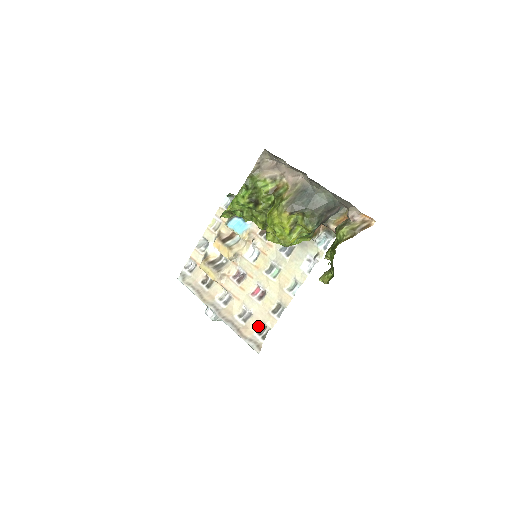
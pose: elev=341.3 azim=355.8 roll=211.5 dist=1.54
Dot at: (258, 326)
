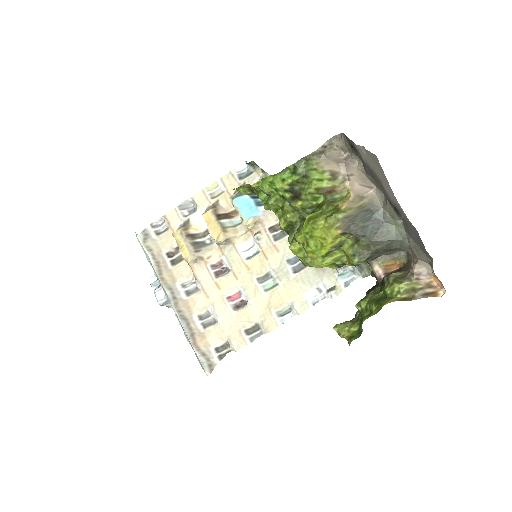
Dot at: (219, 340)
